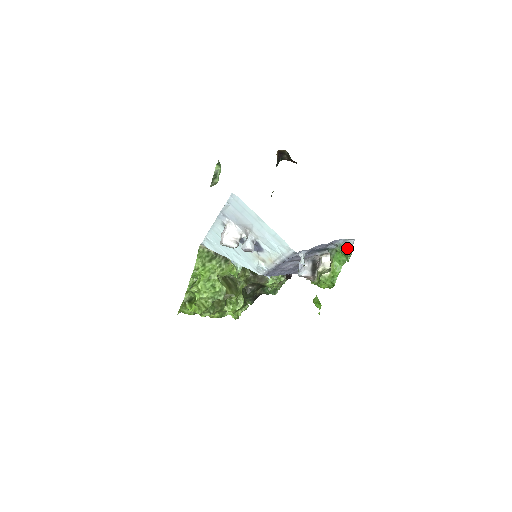
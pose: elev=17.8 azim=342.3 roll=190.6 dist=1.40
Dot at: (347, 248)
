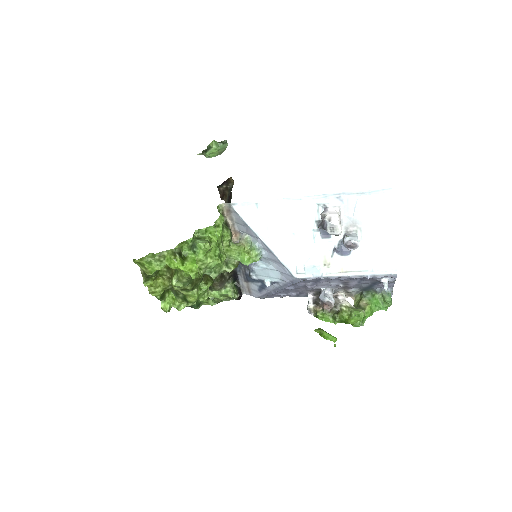
Dot at: (391, 298)
